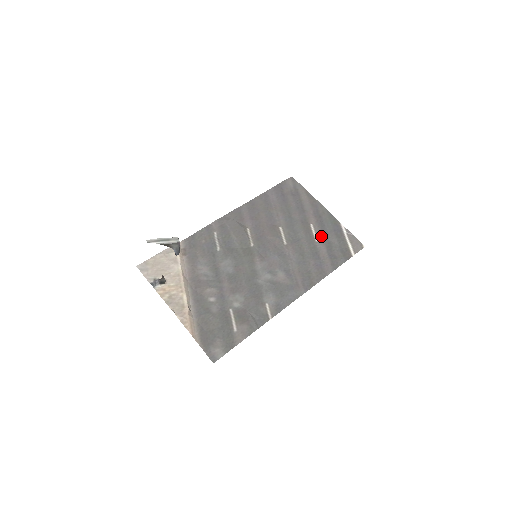
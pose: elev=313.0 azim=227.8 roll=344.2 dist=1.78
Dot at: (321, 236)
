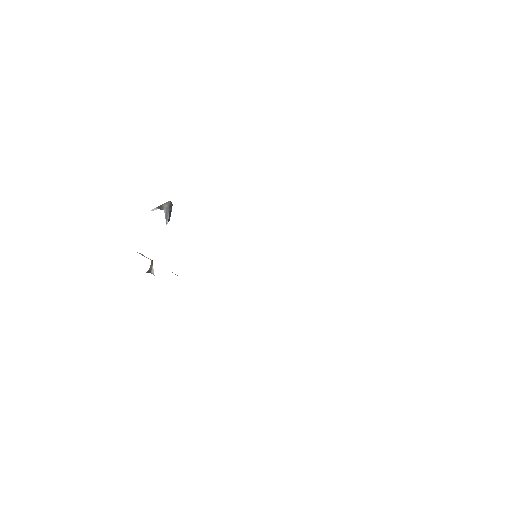
Dot at: occluded
